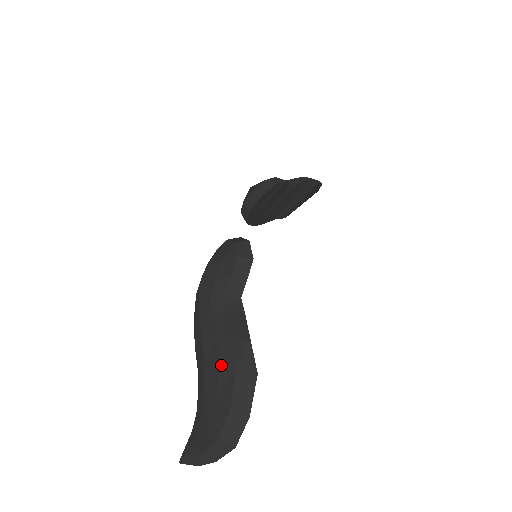
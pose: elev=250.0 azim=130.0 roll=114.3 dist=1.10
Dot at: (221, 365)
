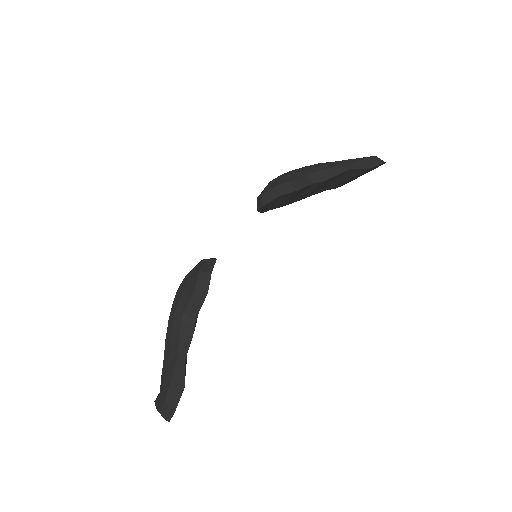
Dot at: (167, 368)
